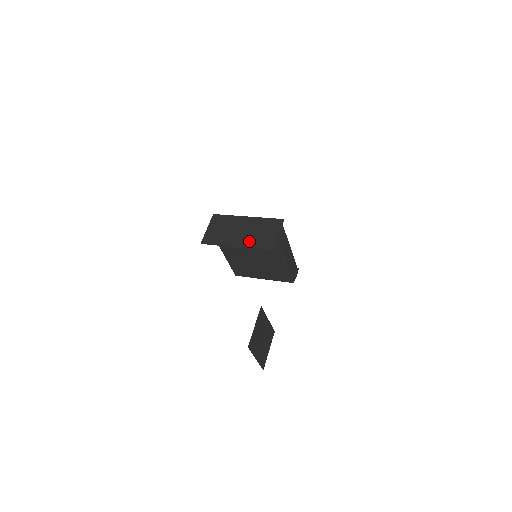
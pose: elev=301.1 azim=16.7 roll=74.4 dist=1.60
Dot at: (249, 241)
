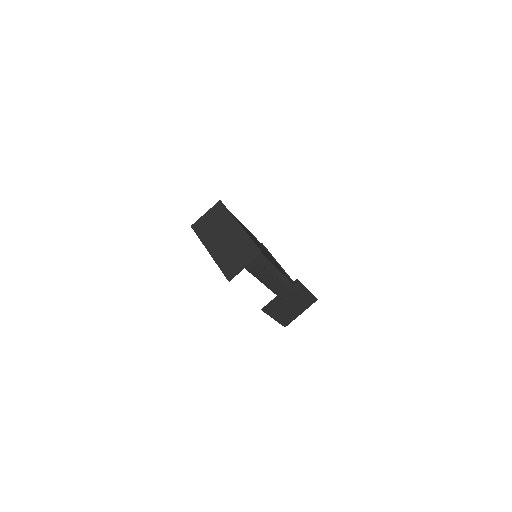
Dot at: (220, 254)
